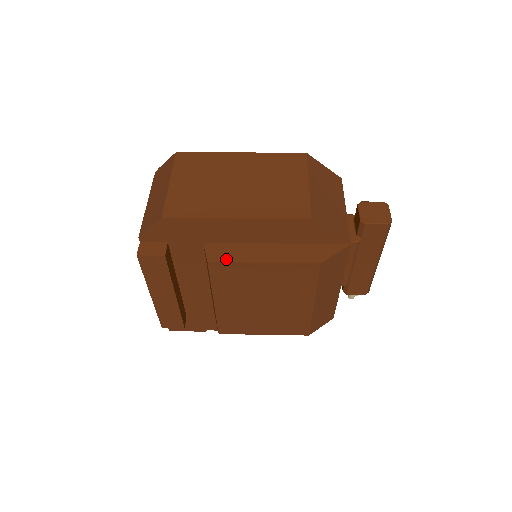
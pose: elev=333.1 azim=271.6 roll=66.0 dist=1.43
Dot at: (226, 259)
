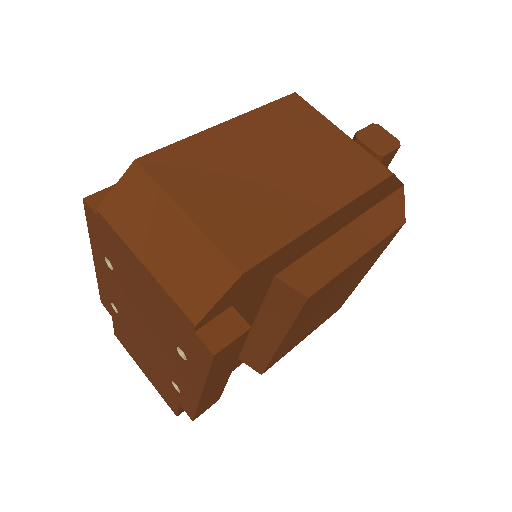
Dot at: (323, 280)
